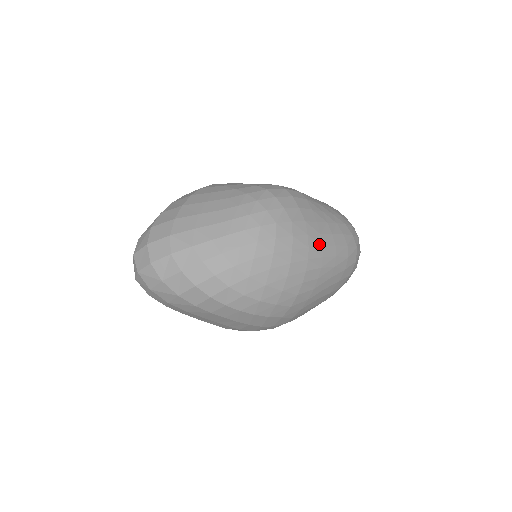
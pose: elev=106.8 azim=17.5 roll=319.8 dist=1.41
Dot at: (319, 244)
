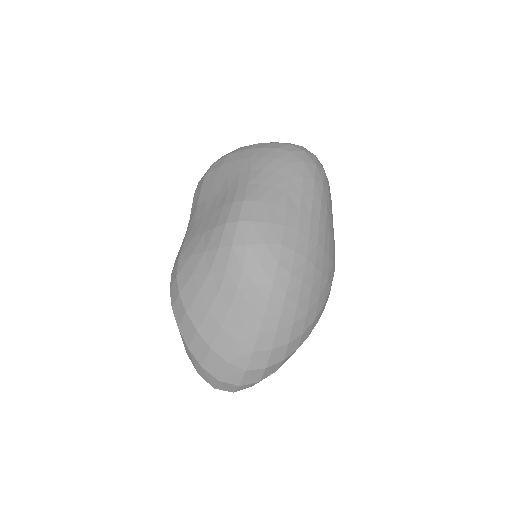
Dot at: (308, 221)
